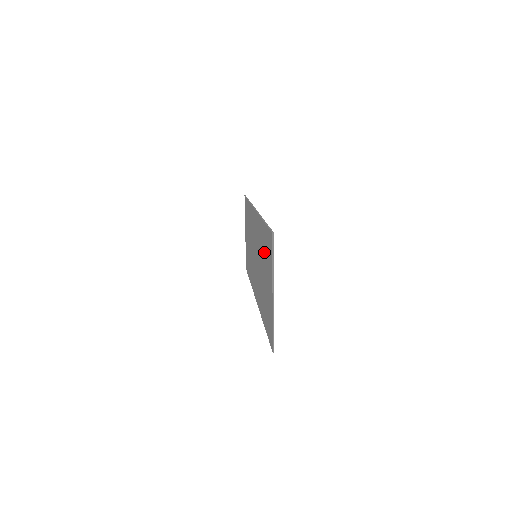
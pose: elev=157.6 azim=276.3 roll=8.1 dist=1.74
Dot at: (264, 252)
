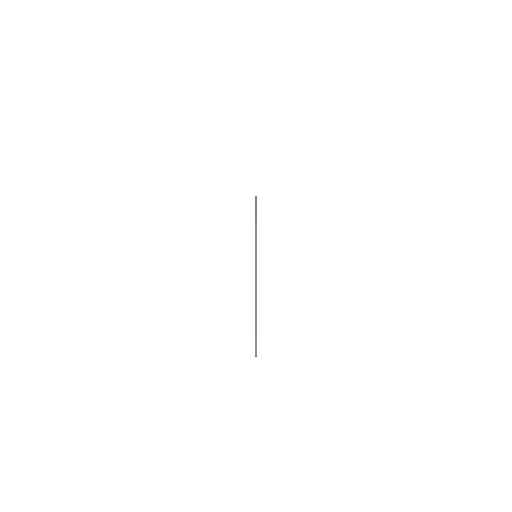
Dot at: occluded
